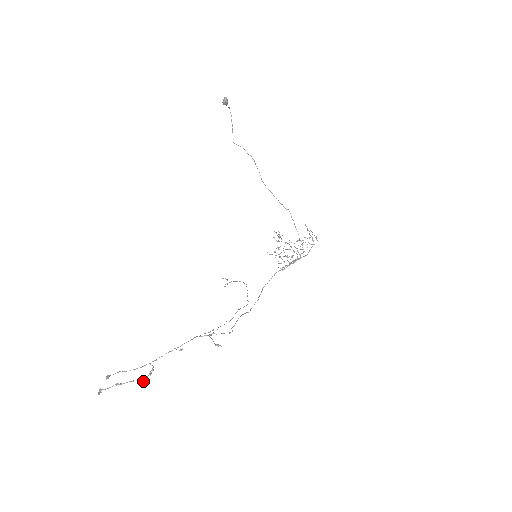
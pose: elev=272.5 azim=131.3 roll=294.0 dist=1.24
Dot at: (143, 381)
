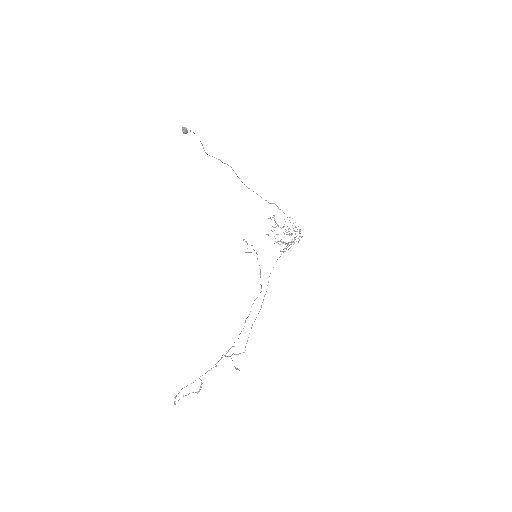
Dot at: (198, 392)
